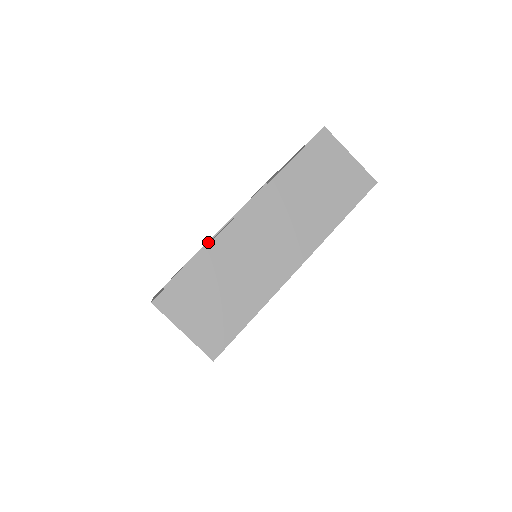
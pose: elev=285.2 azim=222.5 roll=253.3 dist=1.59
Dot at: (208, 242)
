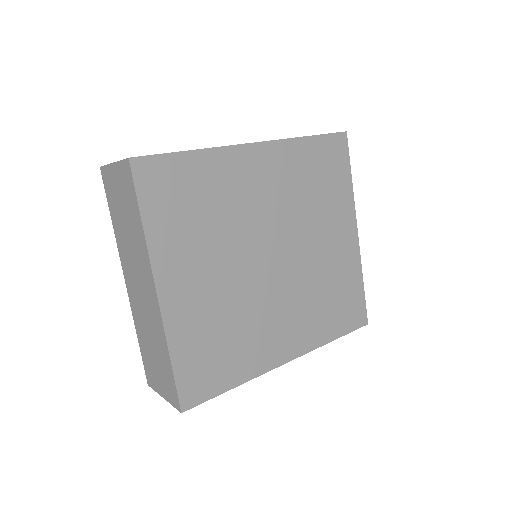
Dot at: occluded
